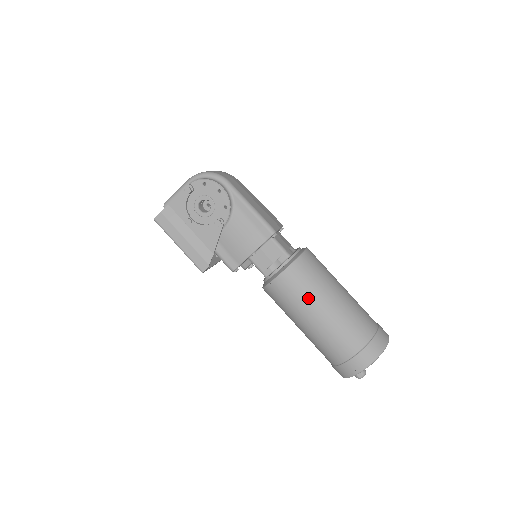
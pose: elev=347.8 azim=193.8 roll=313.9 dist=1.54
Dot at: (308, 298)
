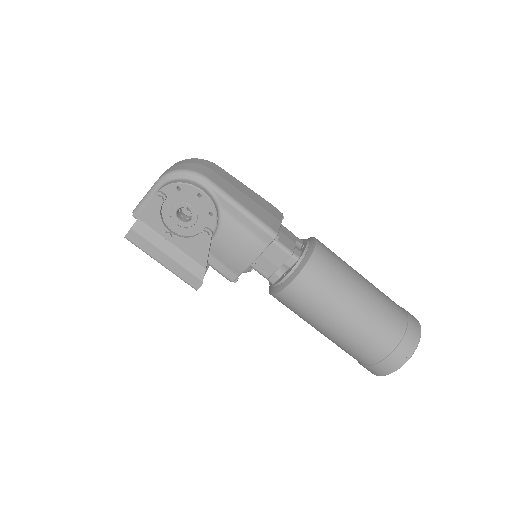
Dot at: (326, 306)
